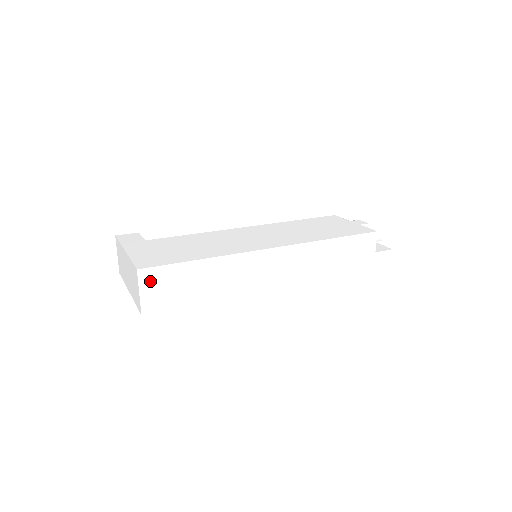
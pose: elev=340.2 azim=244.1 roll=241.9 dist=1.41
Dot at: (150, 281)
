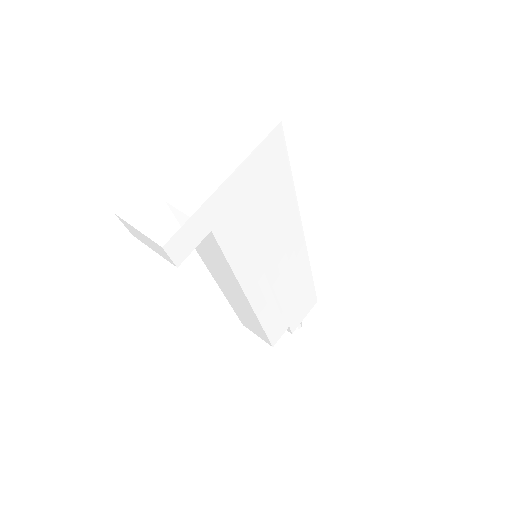
Dot at: occluded
